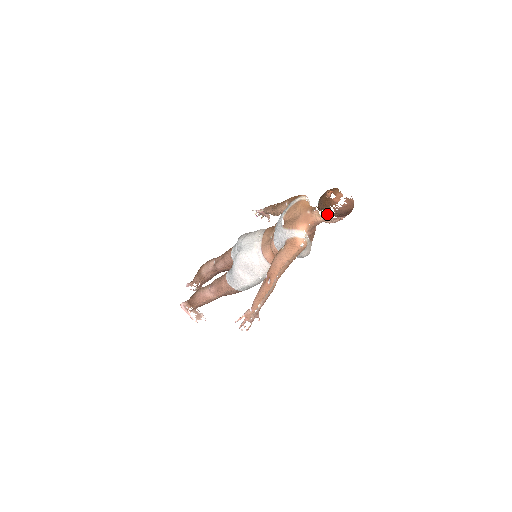
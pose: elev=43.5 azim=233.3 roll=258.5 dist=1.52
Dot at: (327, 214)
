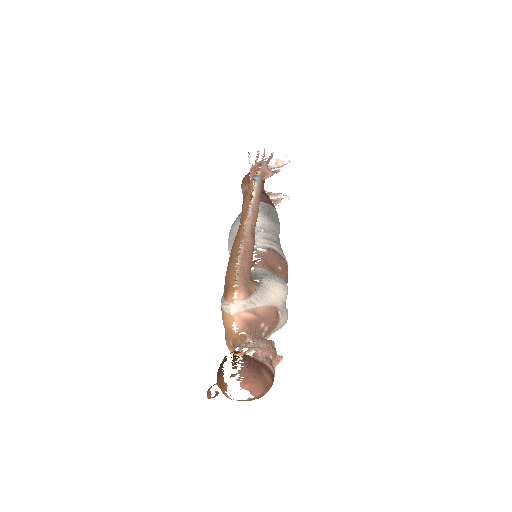
Dot at: occluded
